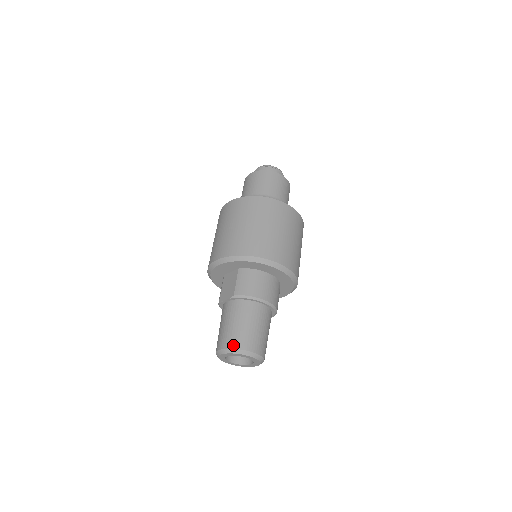
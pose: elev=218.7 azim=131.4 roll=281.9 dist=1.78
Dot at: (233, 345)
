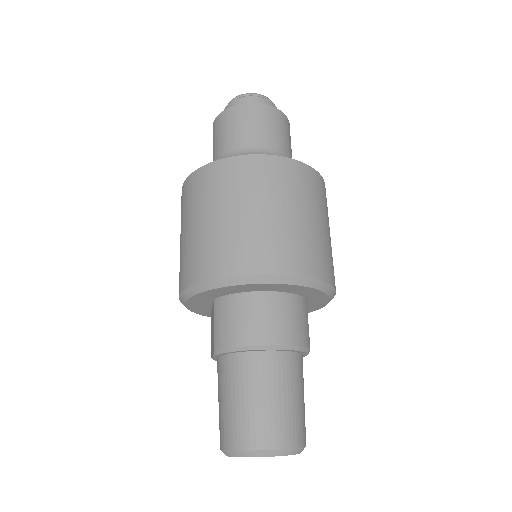
Dot at: (230, 443)
